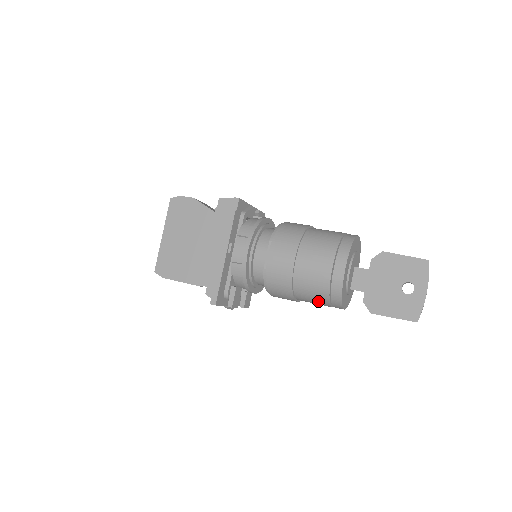
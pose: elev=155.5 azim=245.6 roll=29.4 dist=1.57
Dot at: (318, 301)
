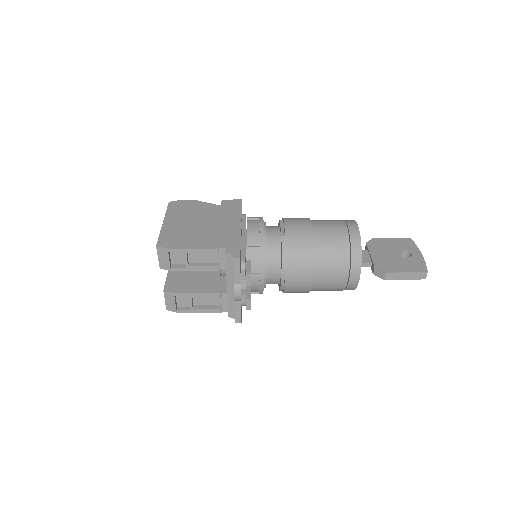
Dot at: (337, 264)
